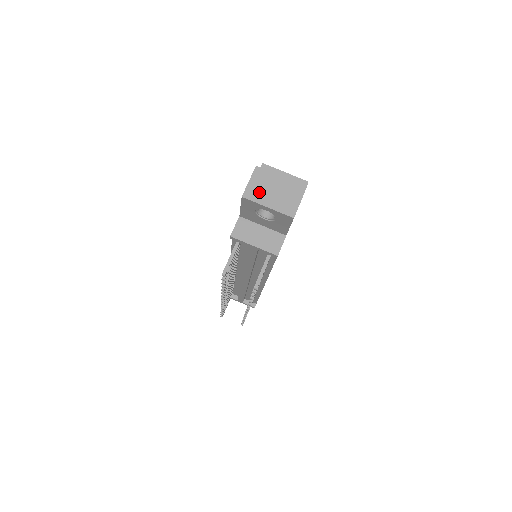
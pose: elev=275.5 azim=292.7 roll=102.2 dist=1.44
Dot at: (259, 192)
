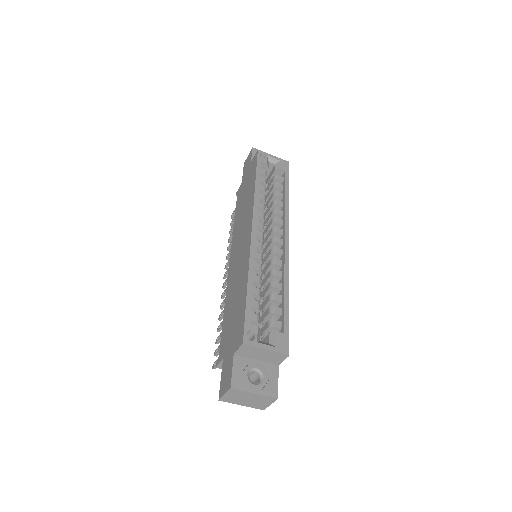
Dot at: (234, 399)
